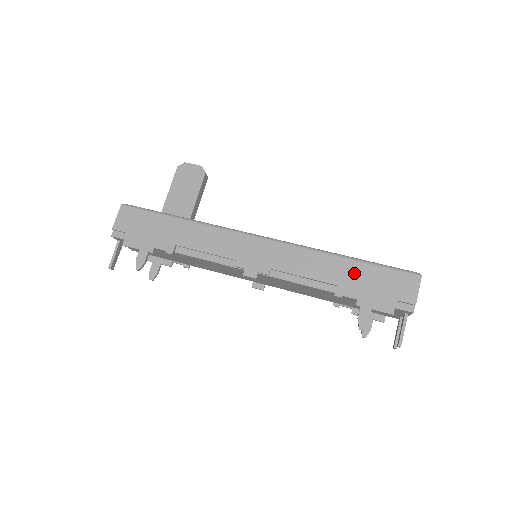
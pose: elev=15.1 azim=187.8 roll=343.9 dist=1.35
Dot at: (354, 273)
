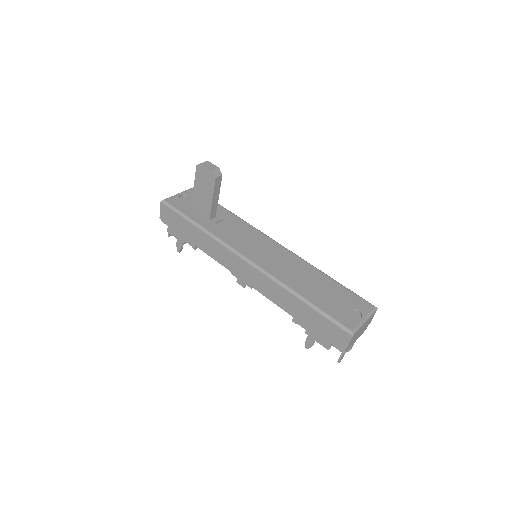
Dot at: (305, 313)
